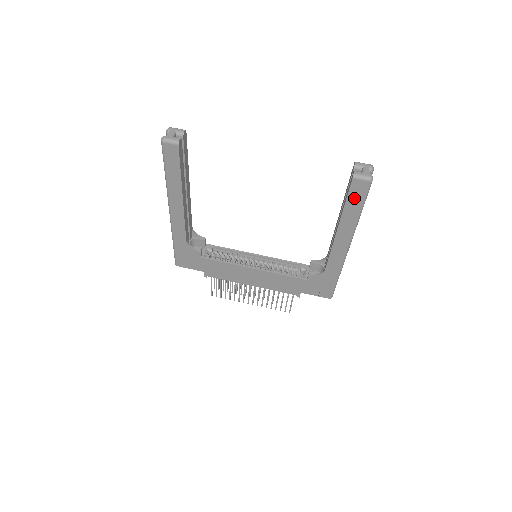
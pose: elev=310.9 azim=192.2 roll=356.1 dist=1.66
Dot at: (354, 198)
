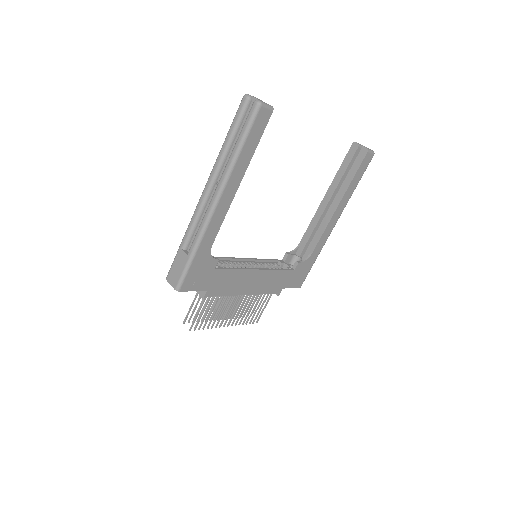
Dot at: (360, 171)
